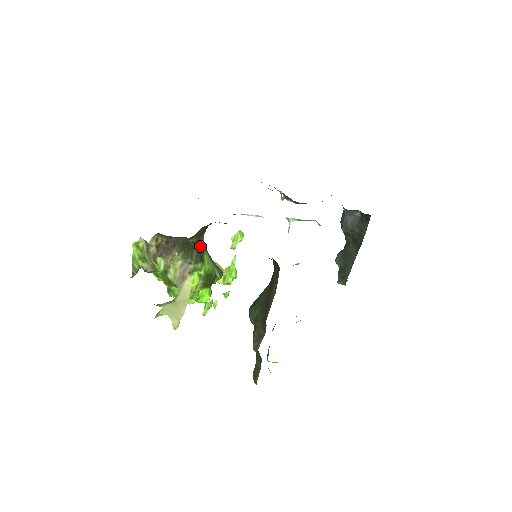
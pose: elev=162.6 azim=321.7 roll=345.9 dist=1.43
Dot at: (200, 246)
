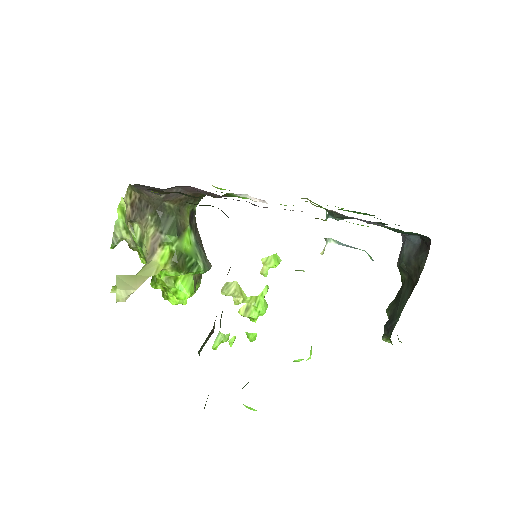
Dot at: (181, 218)
